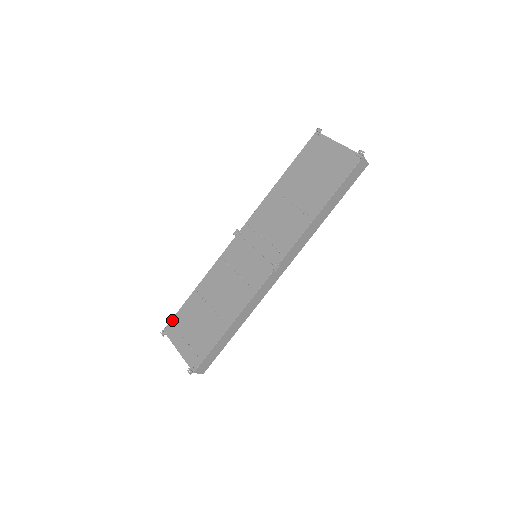
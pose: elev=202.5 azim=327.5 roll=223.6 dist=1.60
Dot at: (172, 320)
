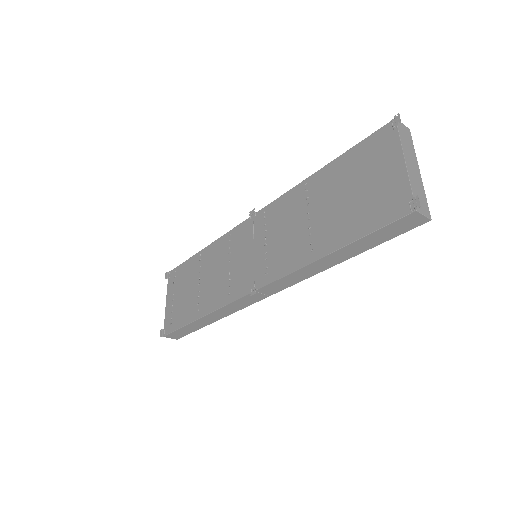
Dot at: (176, 268)
